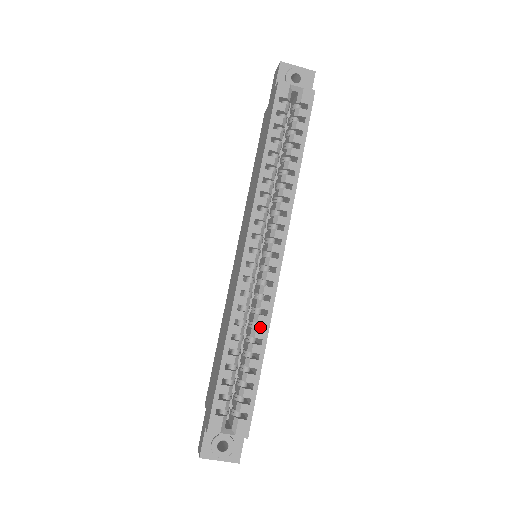
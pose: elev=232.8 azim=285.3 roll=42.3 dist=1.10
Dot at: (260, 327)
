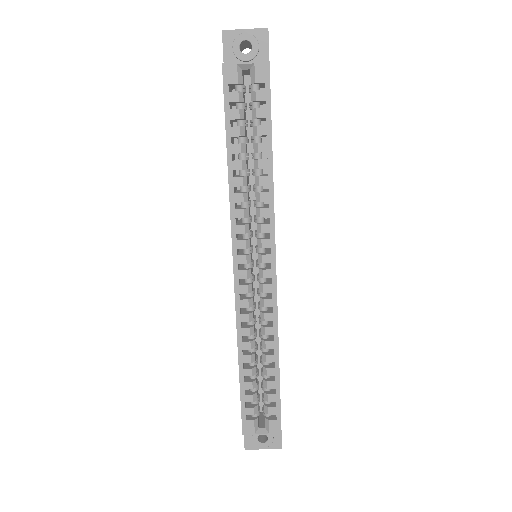
Dot at: occluded
